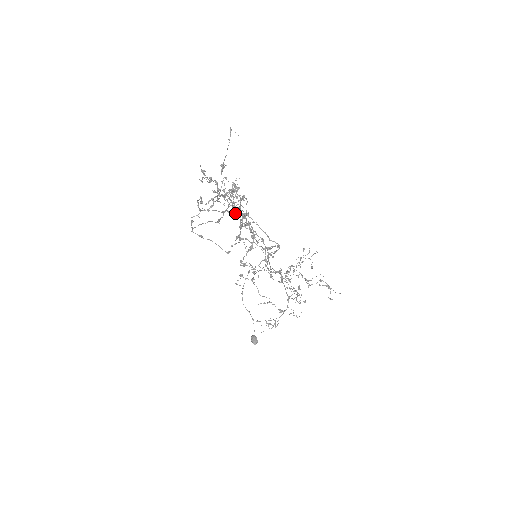
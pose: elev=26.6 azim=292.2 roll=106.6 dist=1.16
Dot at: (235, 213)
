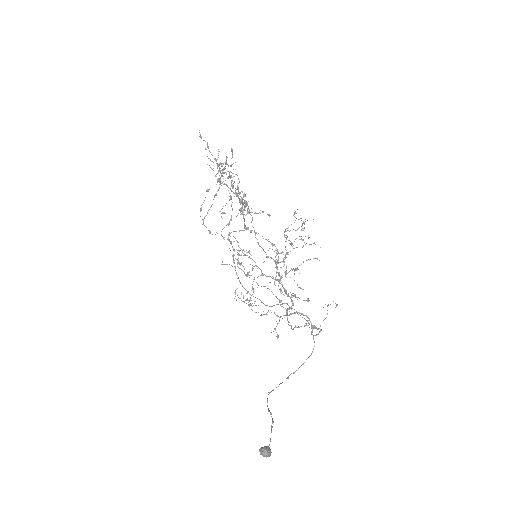
Dot at: (219, 165)
